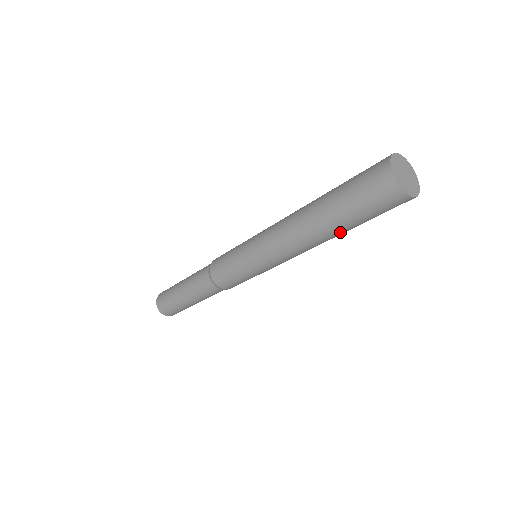
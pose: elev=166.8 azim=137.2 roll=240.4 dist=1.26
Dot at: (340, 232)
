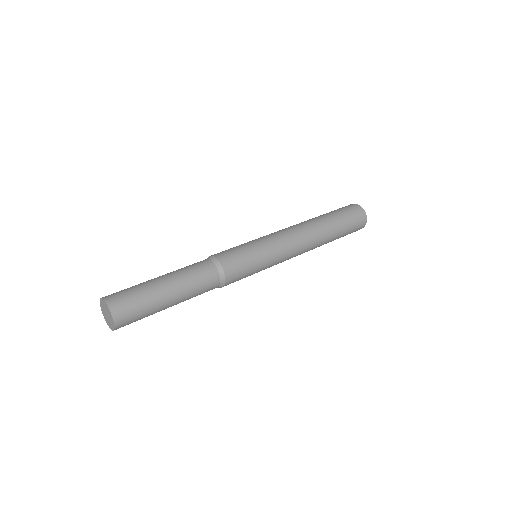
Dot at: (331, 237)
